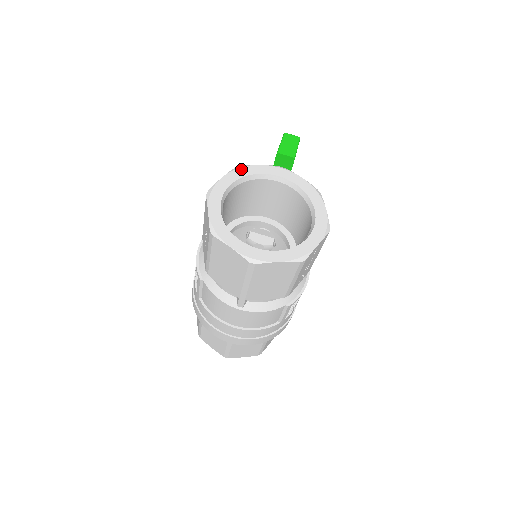
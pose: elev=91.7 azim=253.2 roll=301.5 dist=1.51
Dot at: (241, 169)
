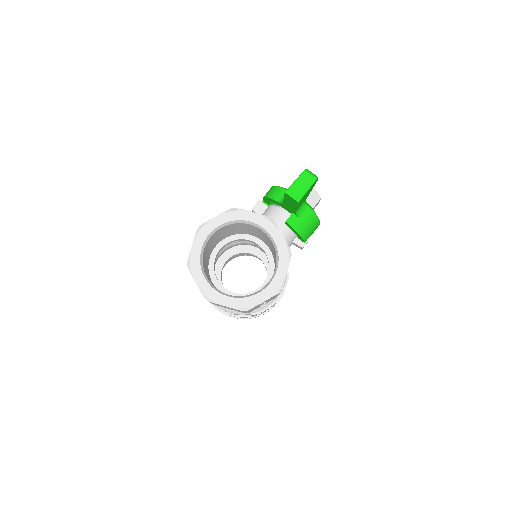
Dot at: (235, 212)
